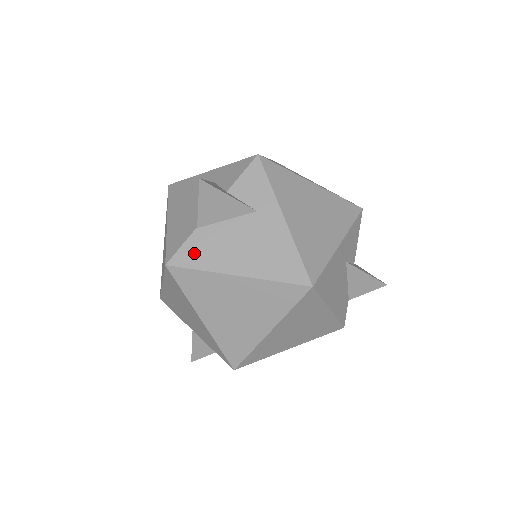
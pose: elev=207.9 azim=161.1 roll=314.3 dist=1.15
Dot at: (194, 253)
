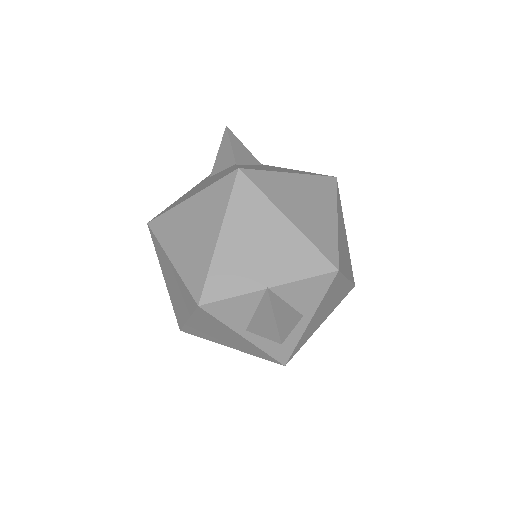
Dot at: occluded
